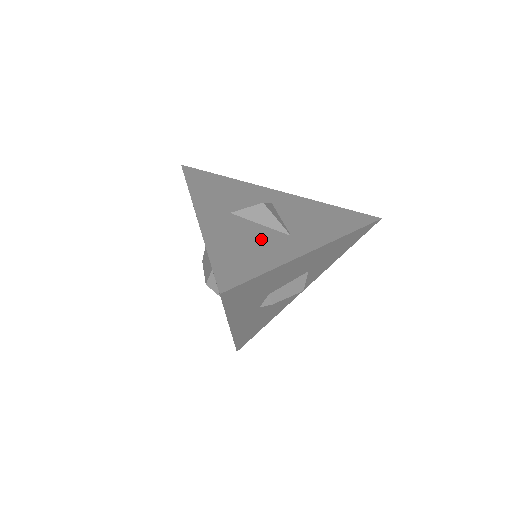
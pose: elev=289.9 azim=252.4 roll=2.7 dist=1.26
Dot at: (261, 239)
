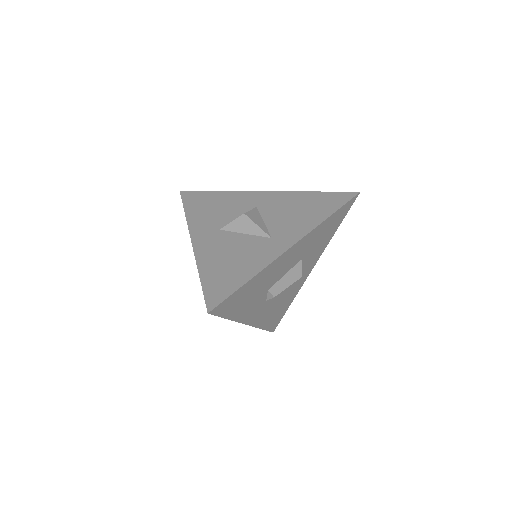
Dot at: (245, 249)
